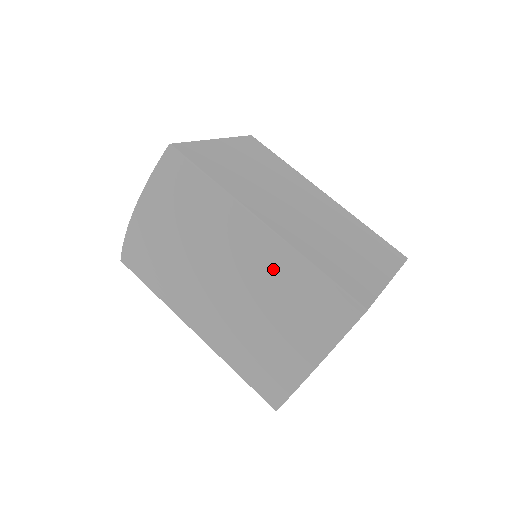
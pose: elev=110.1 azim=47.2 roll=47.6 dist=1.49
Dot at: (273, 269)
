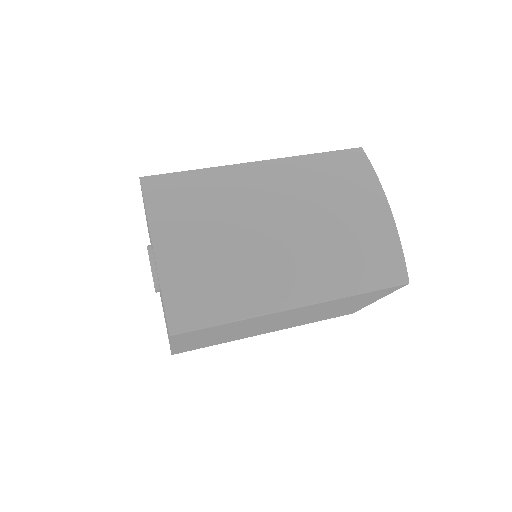
Dot at: (297, 175)
